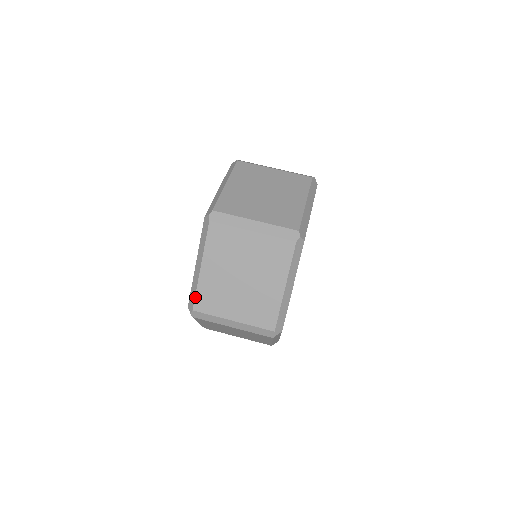
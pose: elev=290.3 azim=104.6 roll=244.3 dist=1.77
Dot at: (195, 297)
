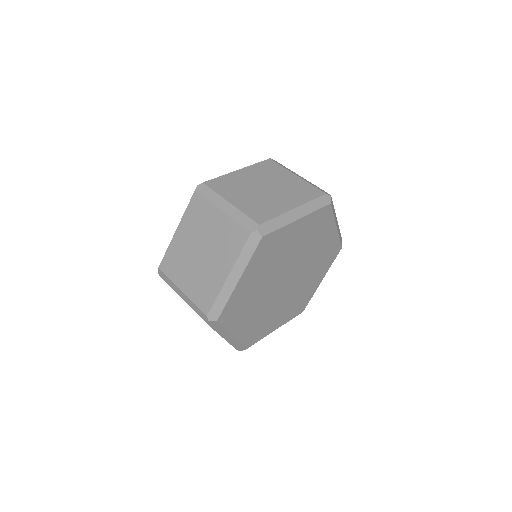
Dot at: (214, 178)
